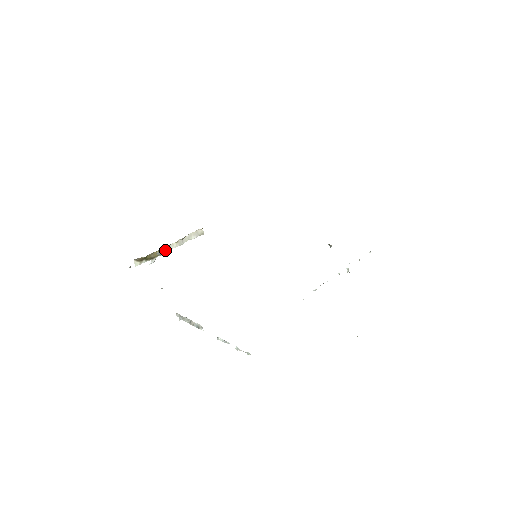
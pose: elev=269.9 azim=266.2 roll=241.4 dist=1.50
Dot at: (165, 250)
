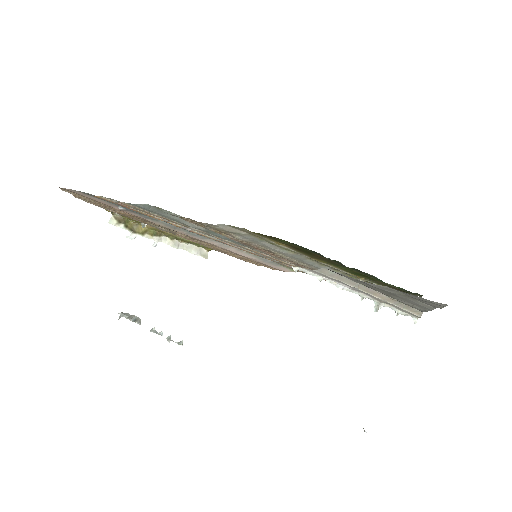
Dot at: (153, 236)
